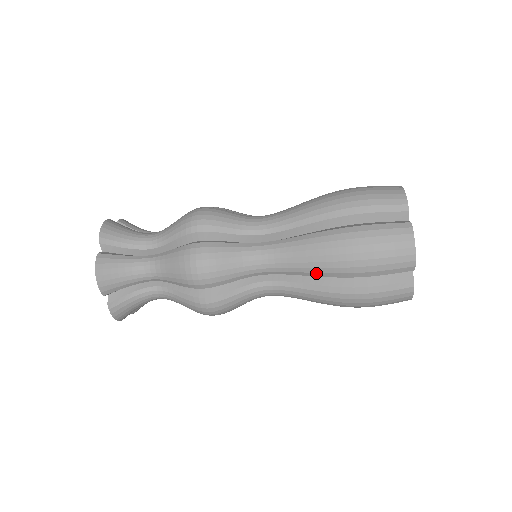
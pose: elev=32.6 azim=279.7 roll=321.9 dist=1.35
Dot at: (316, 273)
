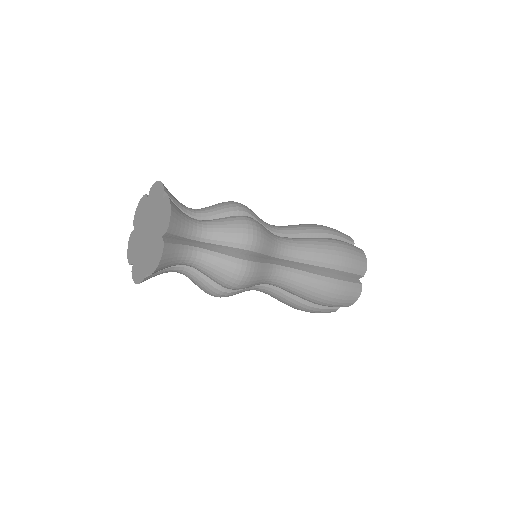
Dot at: (301, 297)
